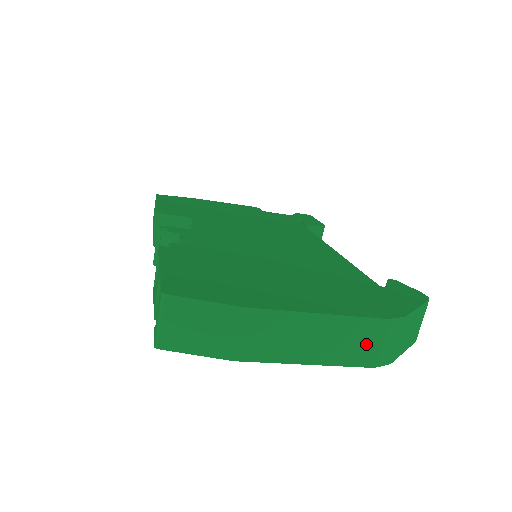
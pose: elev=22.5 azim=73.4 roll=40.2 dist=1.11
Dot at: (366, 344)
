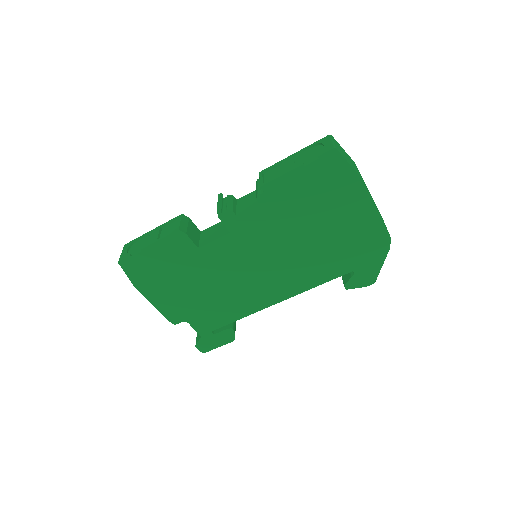
Dot at: (384, 223)
